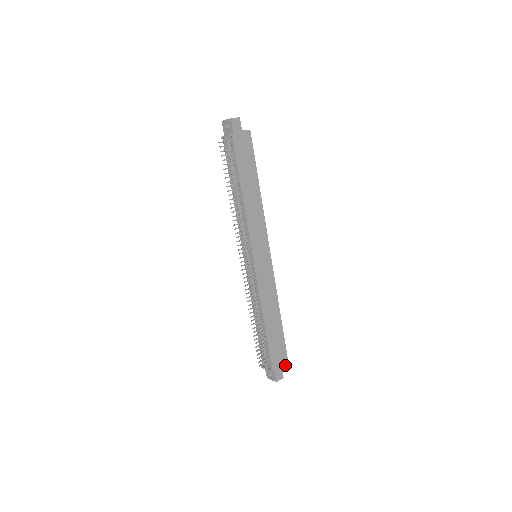
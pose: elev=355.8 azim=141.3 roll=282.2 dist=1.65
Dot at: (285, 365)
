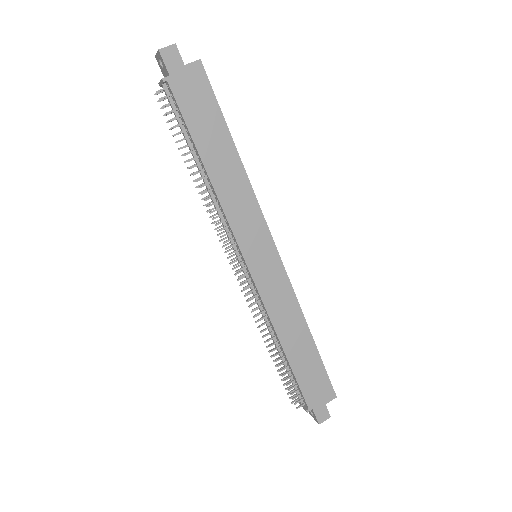
Dot at: (331, 400)
